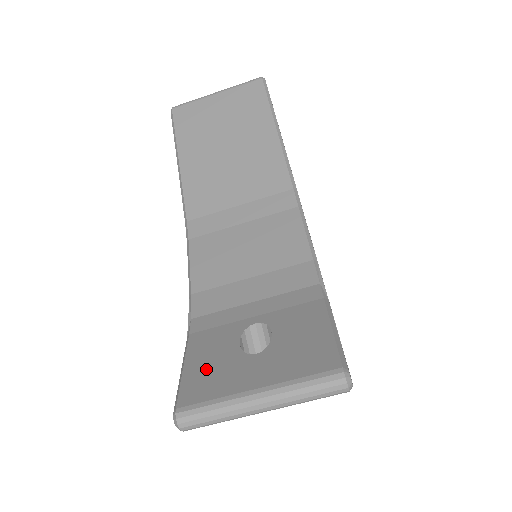
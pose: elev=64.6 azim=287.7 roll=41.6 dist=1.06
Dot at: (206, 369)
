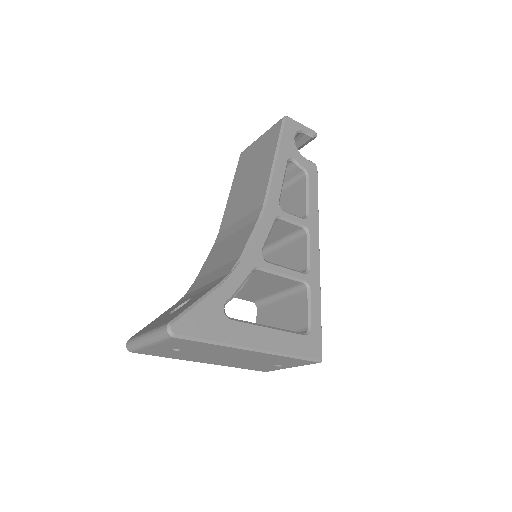
Dot at: (154, 322)
